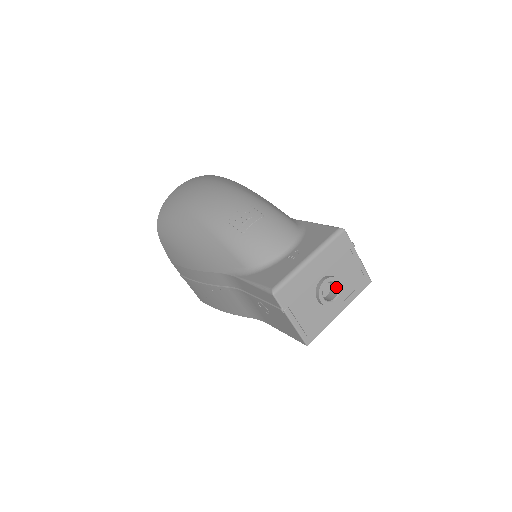
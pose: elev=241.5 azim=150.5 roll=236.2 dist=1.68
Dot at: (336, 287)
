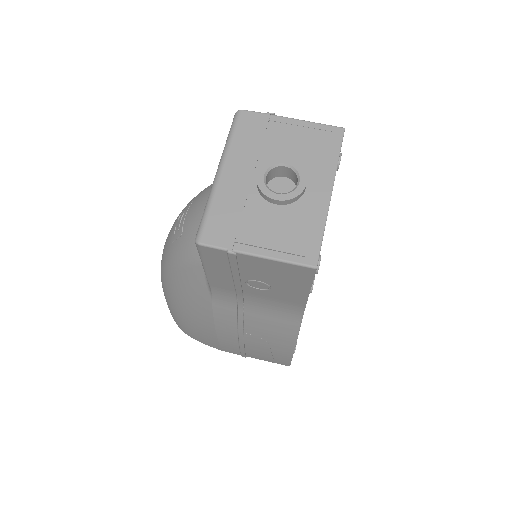
Dot at: (289, 170)
